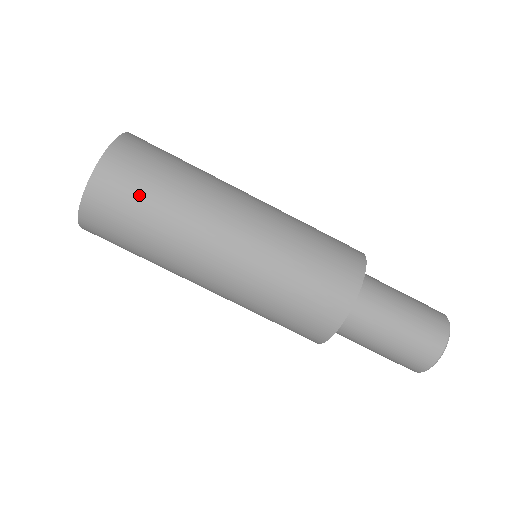
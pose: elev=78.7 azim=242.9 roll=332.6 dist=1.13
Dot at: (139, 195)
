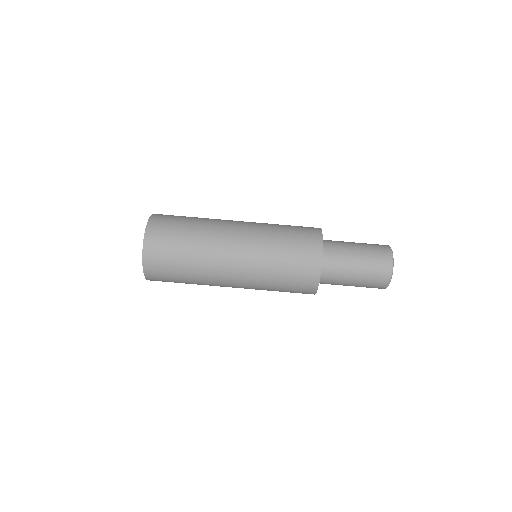
Dot at: (180, 217)
